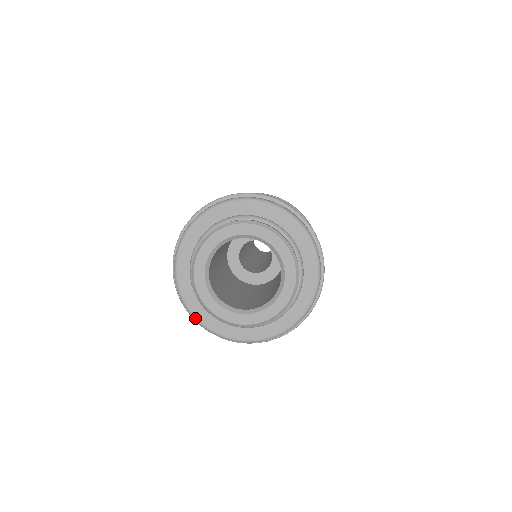
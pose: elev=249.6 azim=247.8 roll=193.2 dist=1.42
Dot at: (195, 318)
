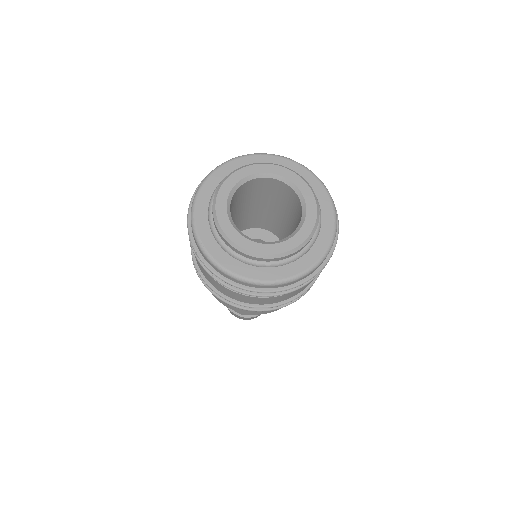
Dot at: (264, 282)
